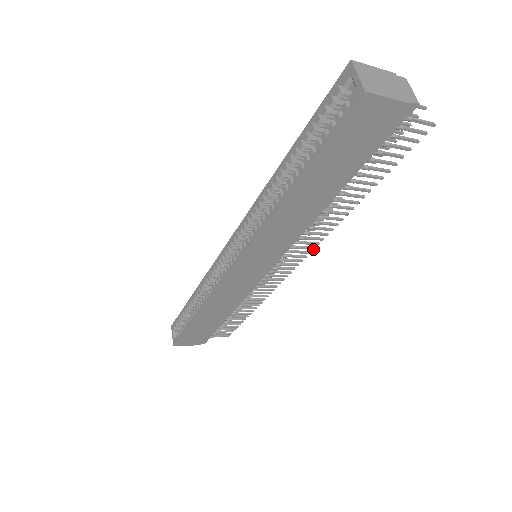
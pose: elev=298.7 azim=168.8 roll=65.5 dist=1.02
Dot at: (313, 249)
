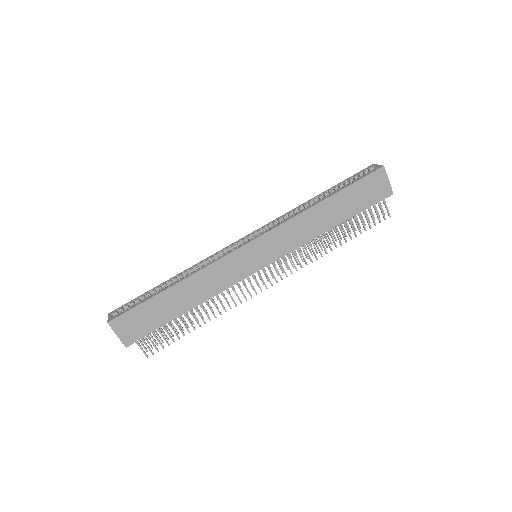
Dot at: (291, 273)
